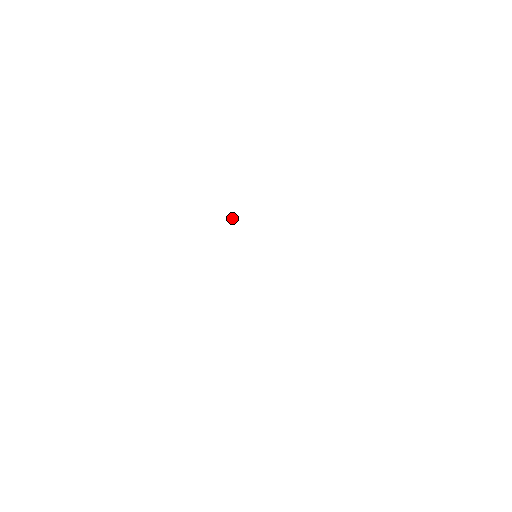
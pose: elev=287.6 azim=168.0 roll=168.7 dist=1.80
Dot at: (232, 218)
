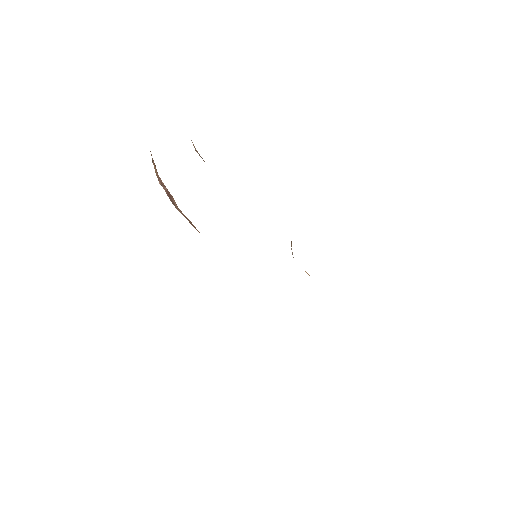
Dot at: occluded
